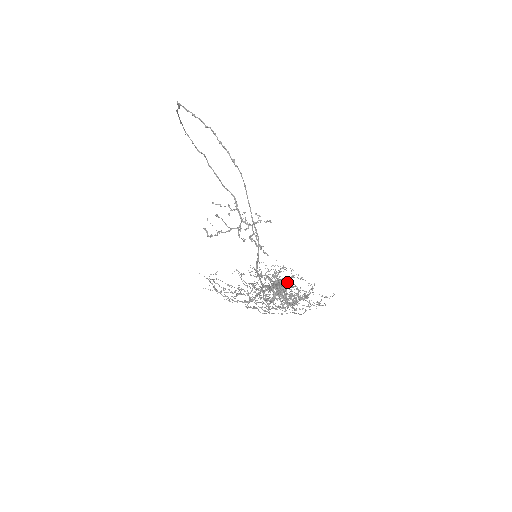
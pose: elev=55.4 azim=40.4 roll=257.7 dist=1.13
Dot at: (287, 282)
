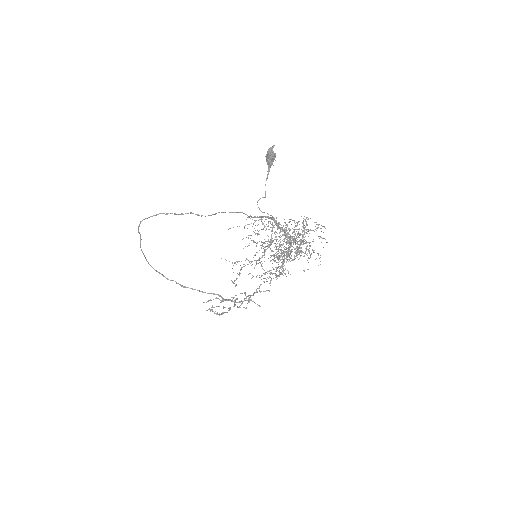
Dot at: occluded
